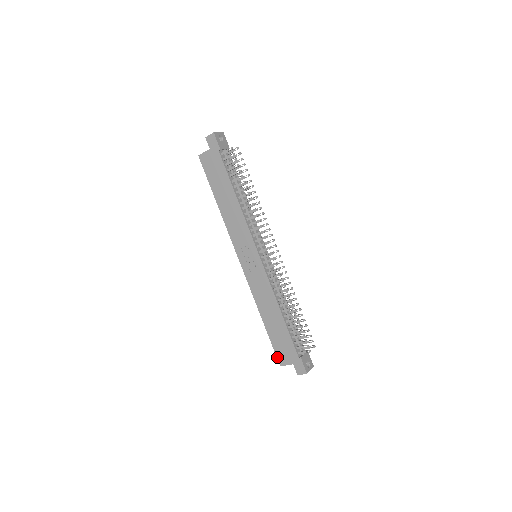
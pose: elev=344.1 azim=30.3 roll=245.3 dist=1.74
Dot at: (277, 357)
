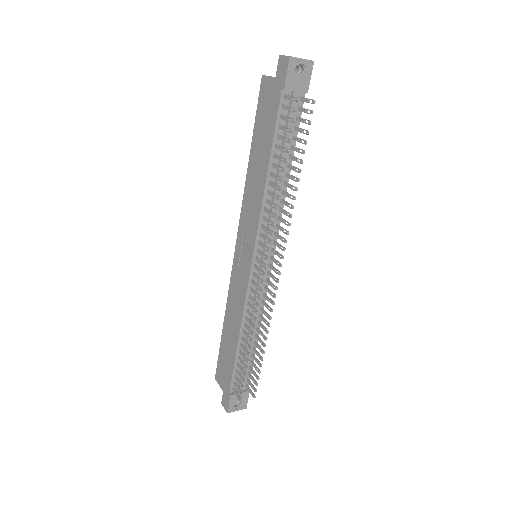
Dot at: (217, 369)
